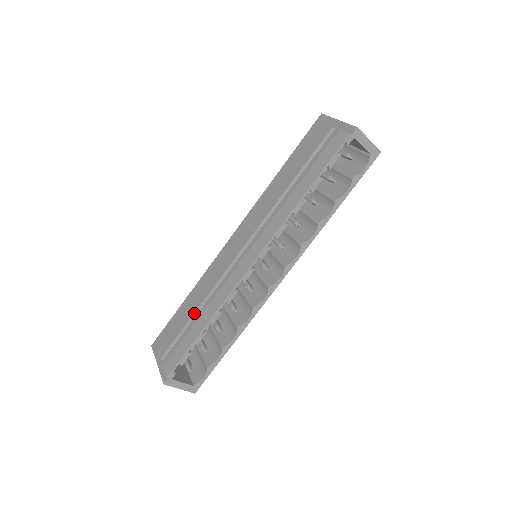
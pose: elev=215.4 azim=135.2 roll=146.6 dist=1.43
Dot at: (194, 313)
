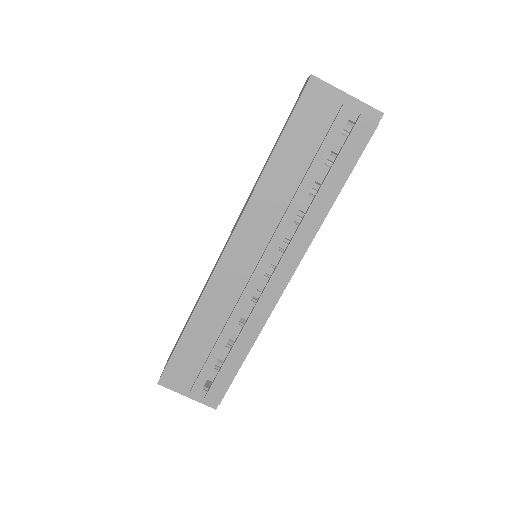
Dot at: (220, 343)
